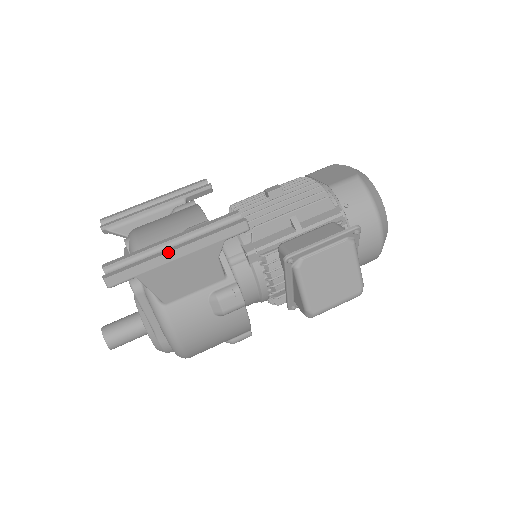
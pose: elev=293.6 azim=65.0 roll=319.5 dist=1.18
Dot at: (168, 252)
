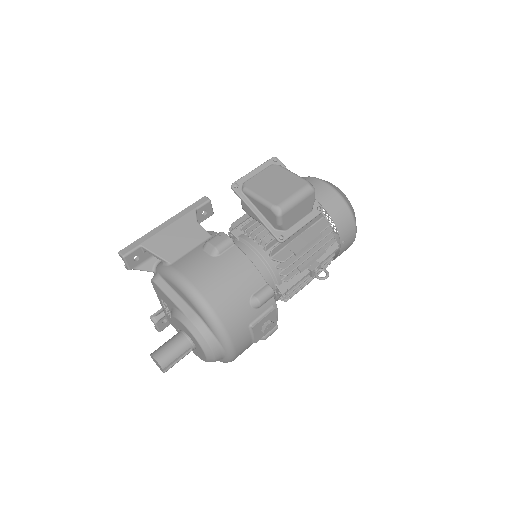
Dot at: (158, 226)
